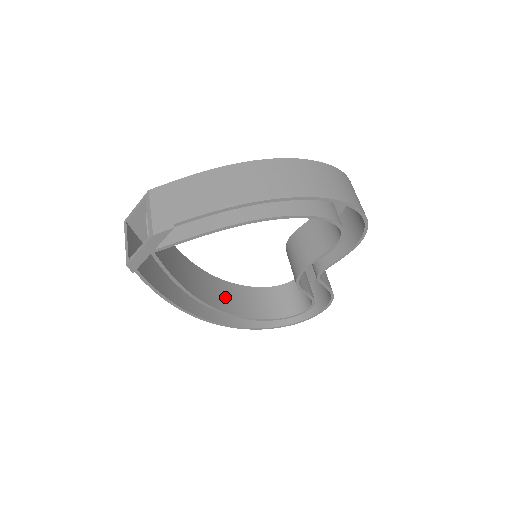
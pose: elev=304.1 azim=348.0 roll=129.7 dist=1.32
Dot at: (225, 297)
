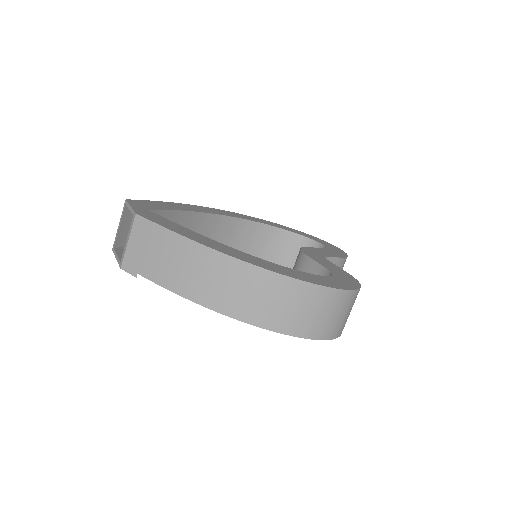
Dot at: (238, 239)
